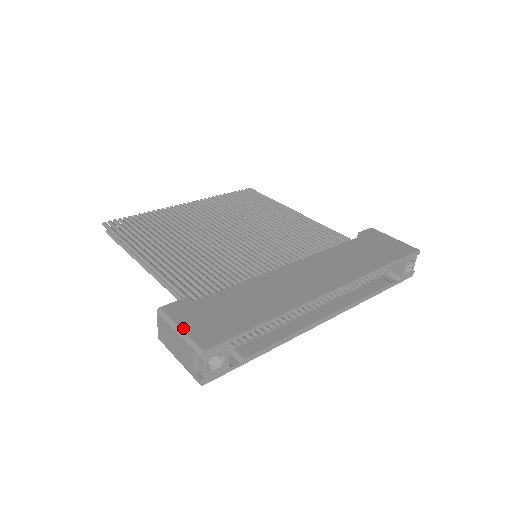
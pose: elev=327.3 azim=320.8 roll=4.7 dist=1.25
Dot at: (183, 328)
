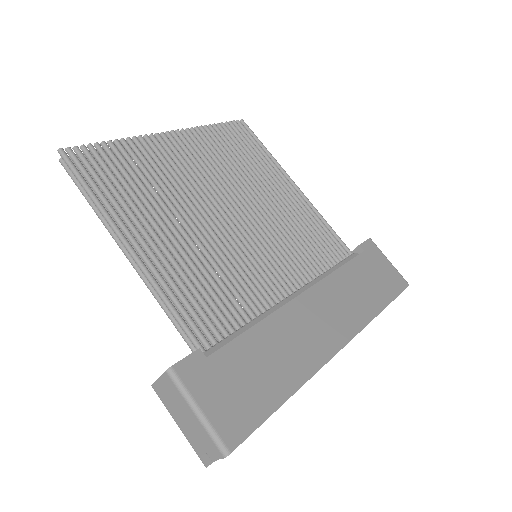
Dot at: (203, 410)
